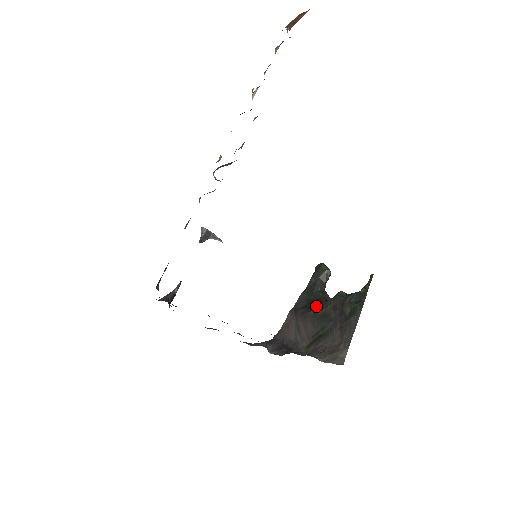
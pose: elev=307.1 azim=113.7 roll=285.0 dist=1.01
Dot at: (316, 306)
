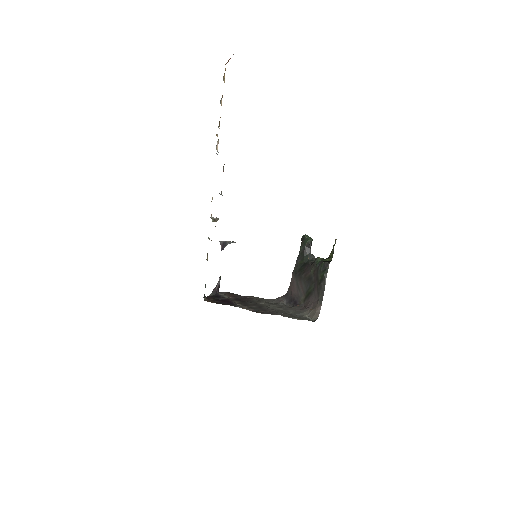
Dot at: (305, 270)
